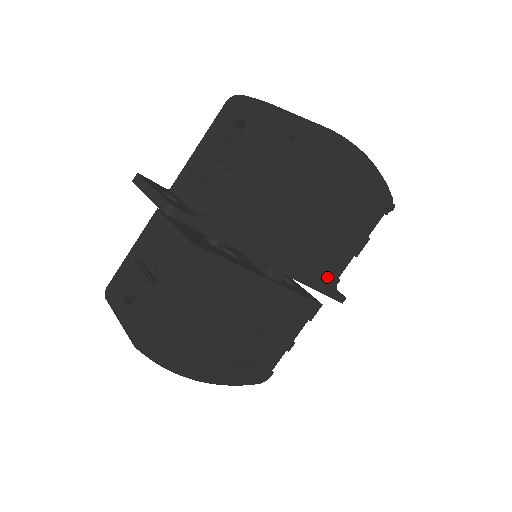
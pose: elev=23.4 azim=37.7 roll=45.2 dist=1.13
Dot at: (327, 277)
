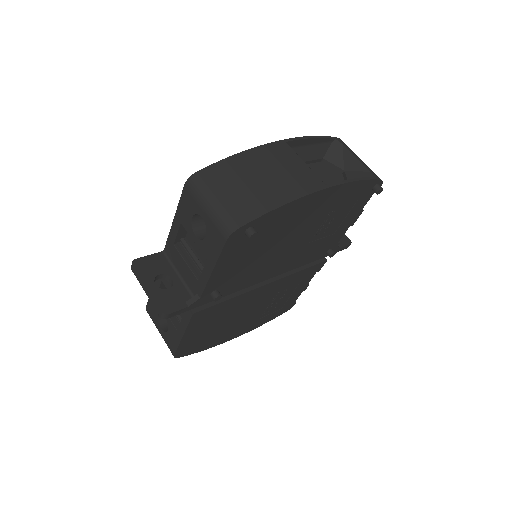
Dot at: (325, 250)
